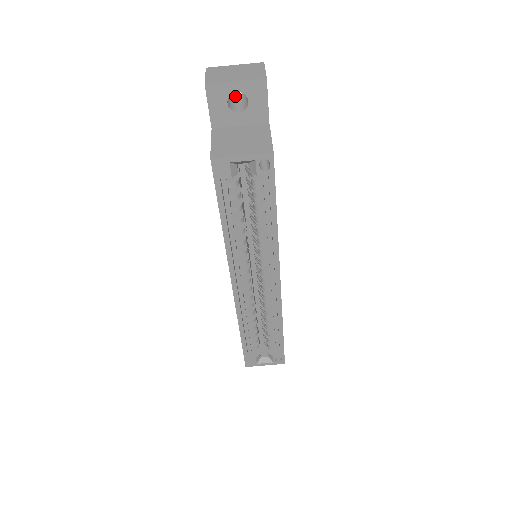
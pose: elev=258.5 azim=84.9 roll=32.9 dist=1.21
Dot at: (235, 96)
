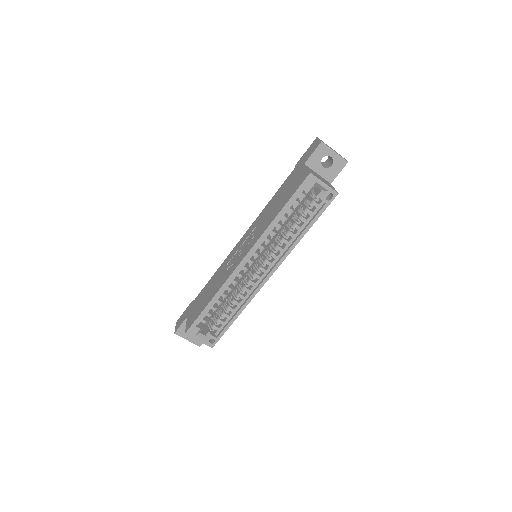
Dot at: occluded
